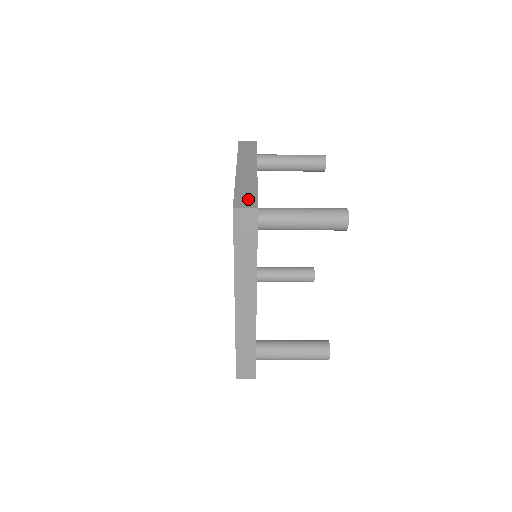
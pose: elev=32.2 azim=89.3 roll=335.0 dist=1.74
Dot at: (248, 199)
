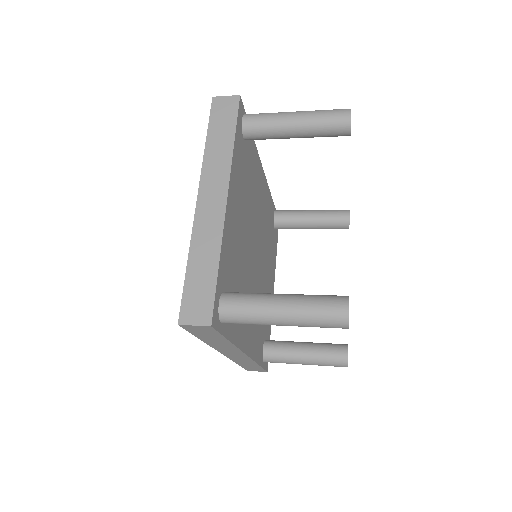
Dot at: (201, 299)
